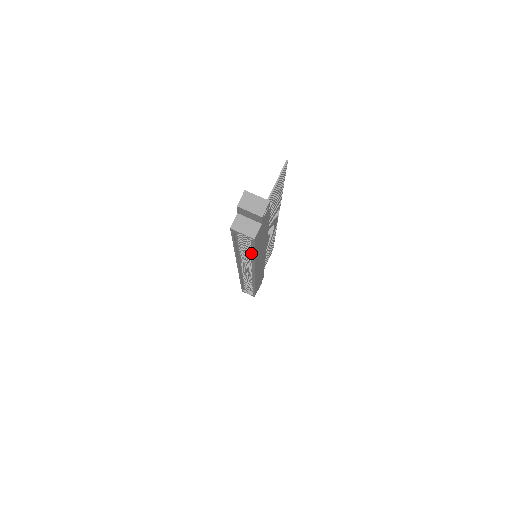
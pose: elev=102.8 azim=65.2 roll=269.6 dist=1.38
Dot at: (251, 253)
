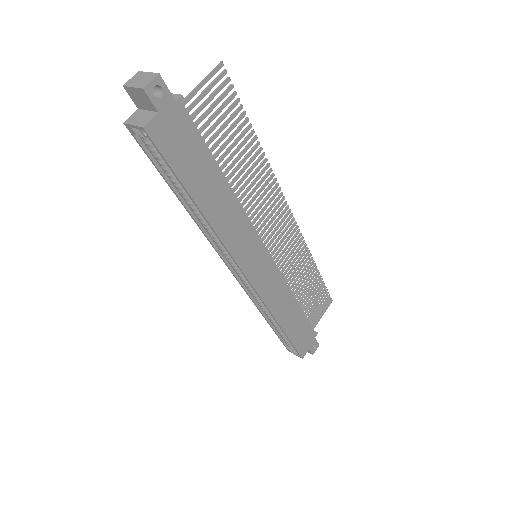
Dot at: (191, 197)
